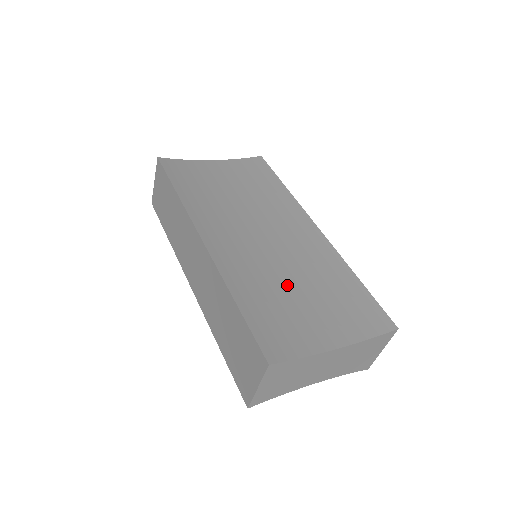
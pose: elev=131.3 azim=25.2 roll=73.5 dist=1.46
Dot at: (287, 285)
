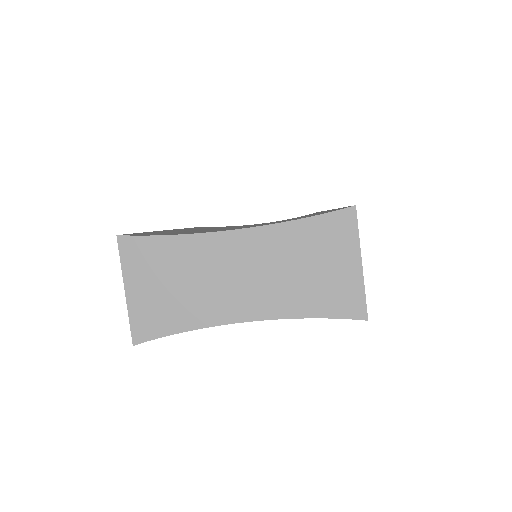
Dot at: occluded
